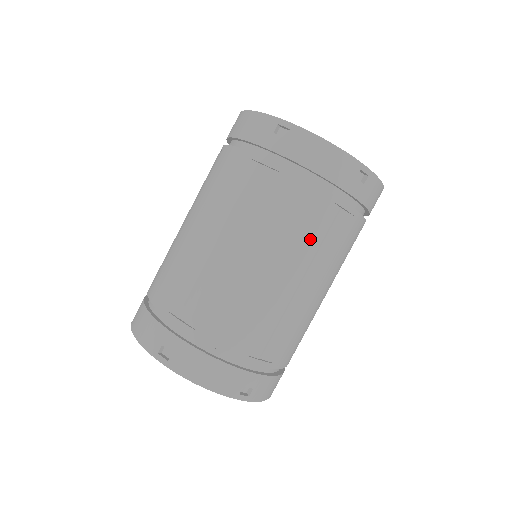
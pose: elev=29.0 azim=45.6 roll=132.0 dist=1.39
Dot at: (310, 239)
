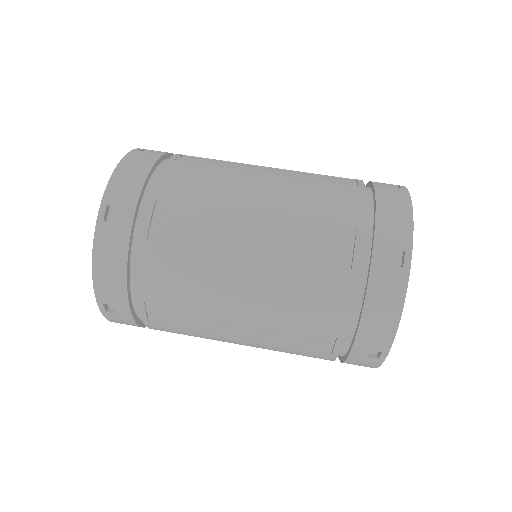
Dot at: occluded
